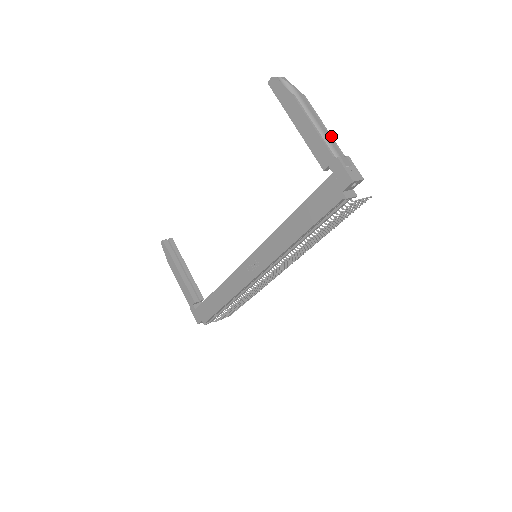
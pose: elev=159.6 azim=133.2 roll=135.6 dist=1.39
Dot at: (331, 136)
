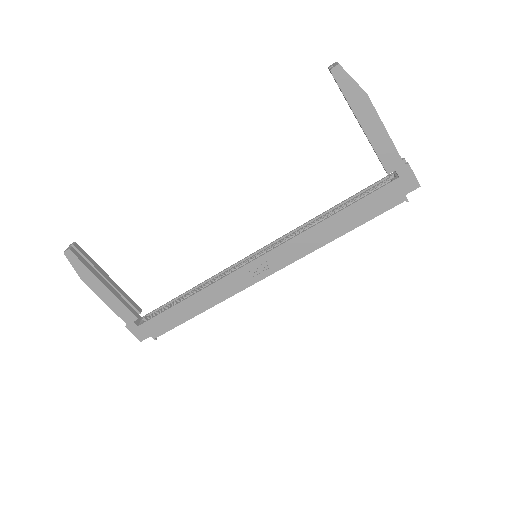
Dot at: occluded
